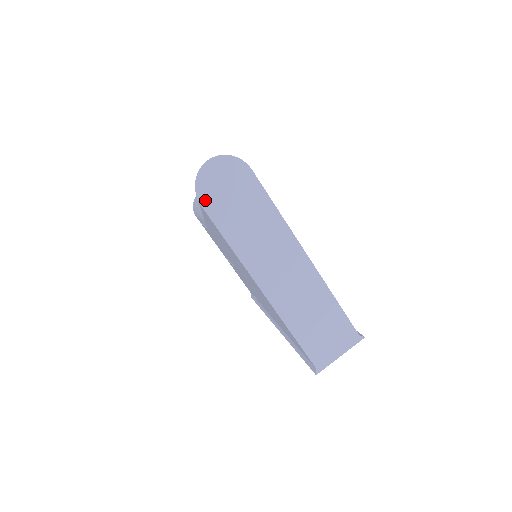
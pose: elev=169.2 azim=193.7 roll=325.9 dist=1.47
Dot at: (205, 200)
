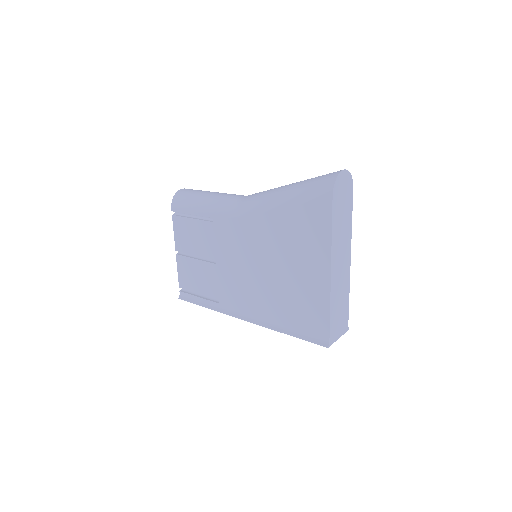
Dot at: (335, 194)
